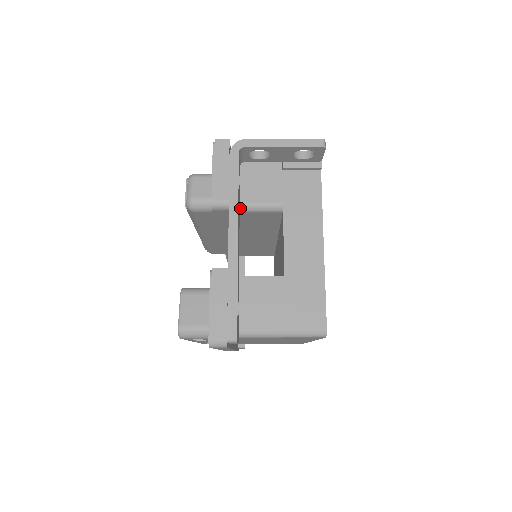
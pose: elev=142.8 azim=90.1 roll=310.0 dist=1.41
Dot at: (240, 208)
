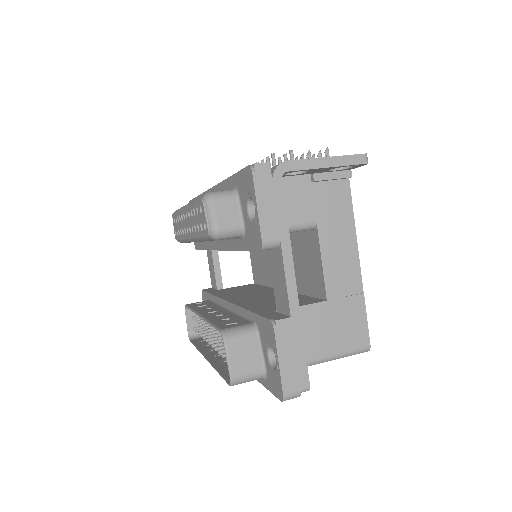
Dot at: occluded
